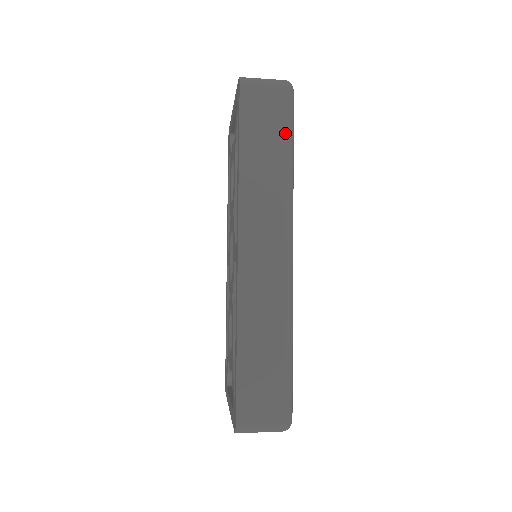
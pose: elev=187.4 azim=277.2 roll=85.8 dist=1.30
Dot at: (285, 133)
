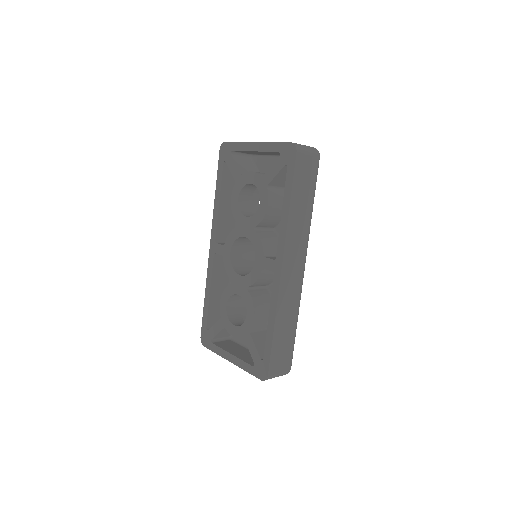
Dot at: (314, 188)
